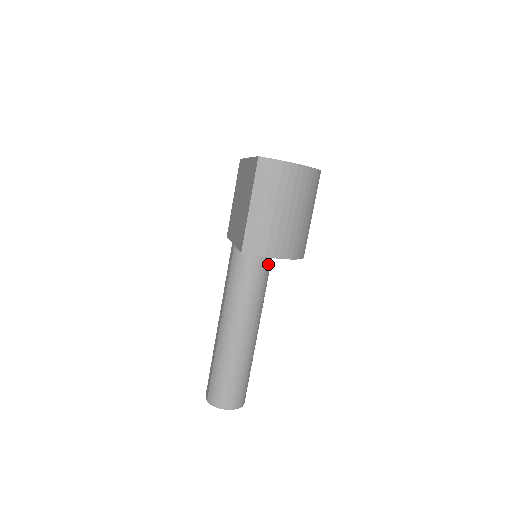
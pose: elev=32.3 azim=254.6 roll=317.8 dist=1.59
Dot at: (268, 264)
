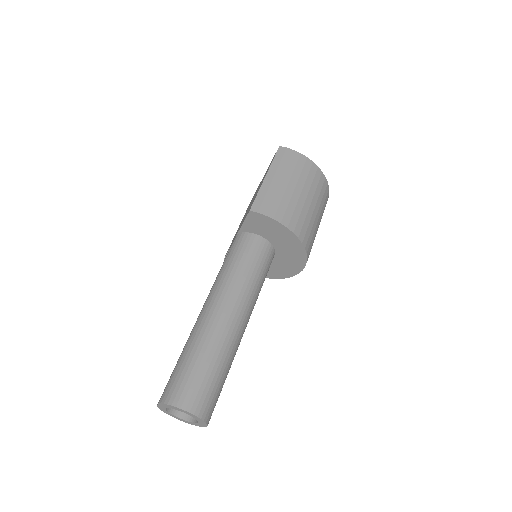
Dot at: (269, 258)
